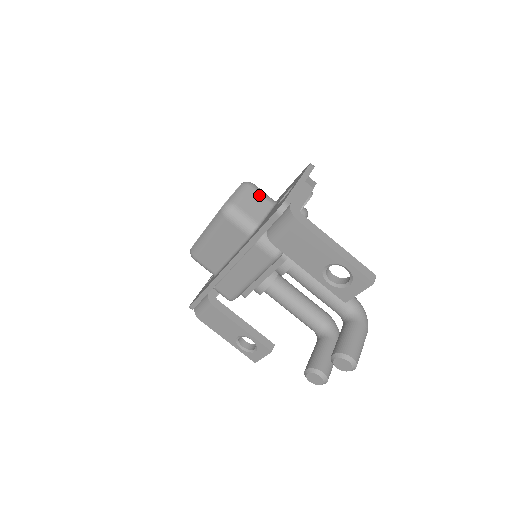
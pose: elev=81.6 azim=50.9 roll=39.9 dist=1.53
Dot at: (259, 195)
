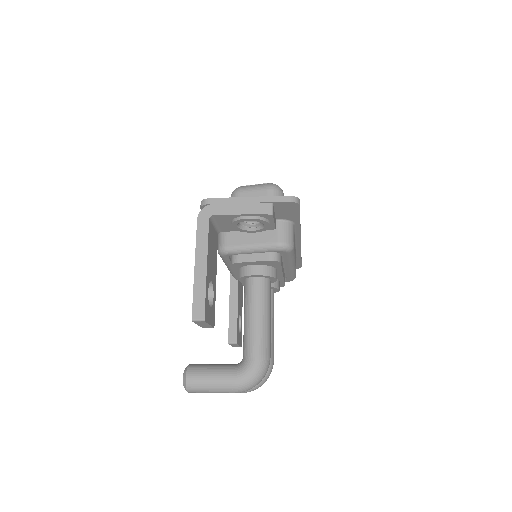
Dot at: occluded
